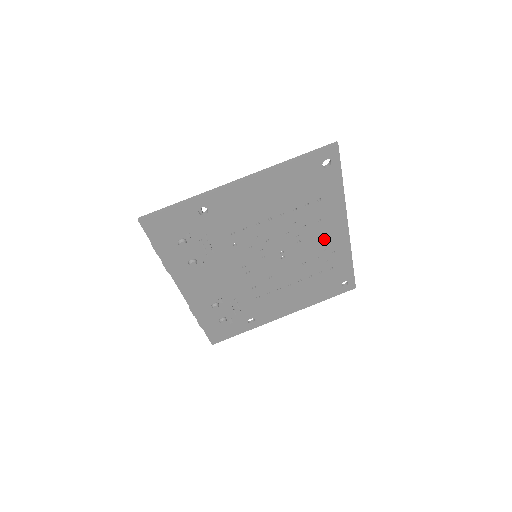
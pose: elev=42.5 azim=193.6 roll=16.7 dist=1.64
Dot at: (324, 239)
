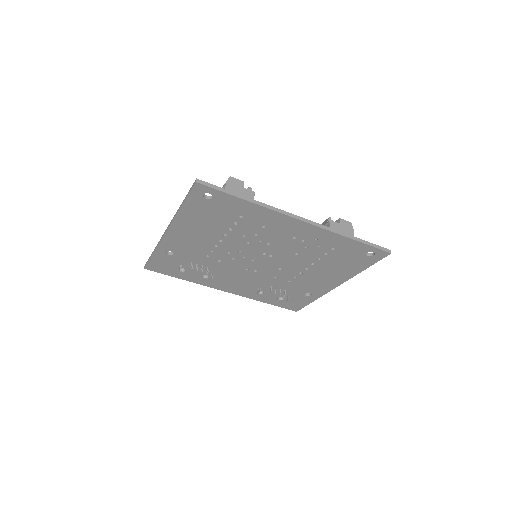
Dot at: (290, 235)
